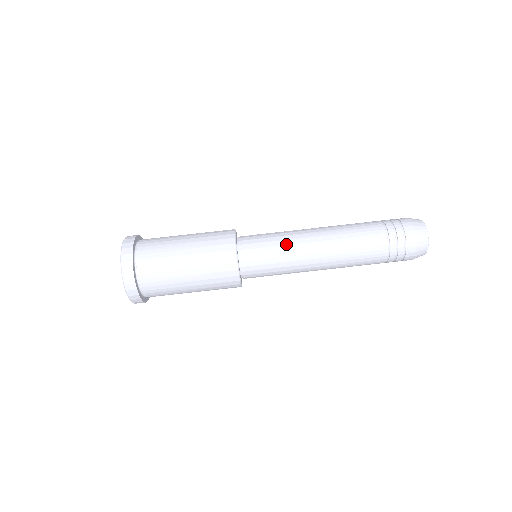
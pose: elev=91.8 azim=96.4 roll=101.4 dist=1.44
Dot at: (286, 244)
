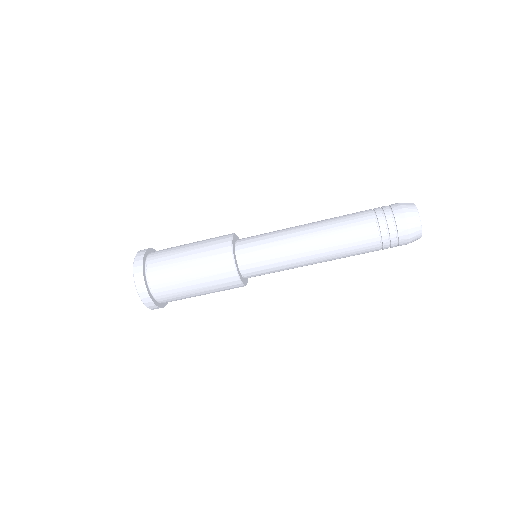
Dot at: (281, 250)
